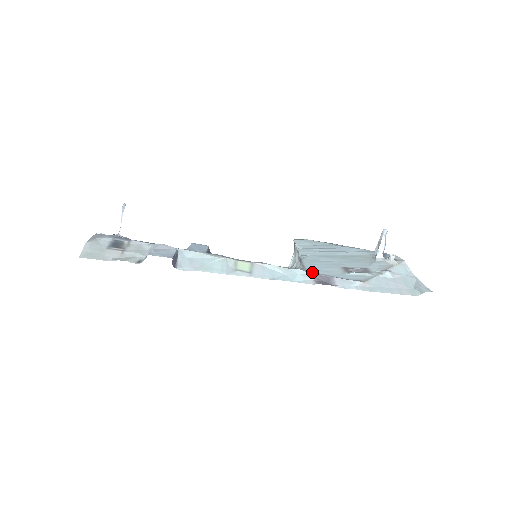
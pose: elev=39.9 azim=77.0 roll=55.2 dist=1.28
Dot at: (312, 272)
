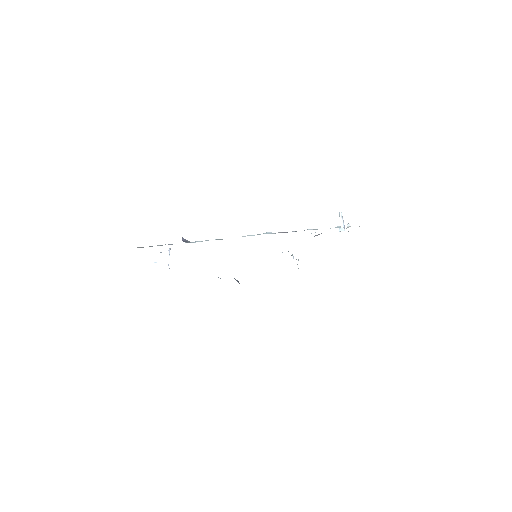
Dot at: occluded
